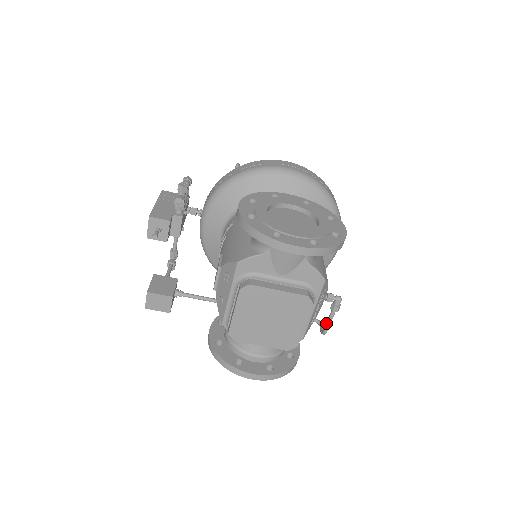
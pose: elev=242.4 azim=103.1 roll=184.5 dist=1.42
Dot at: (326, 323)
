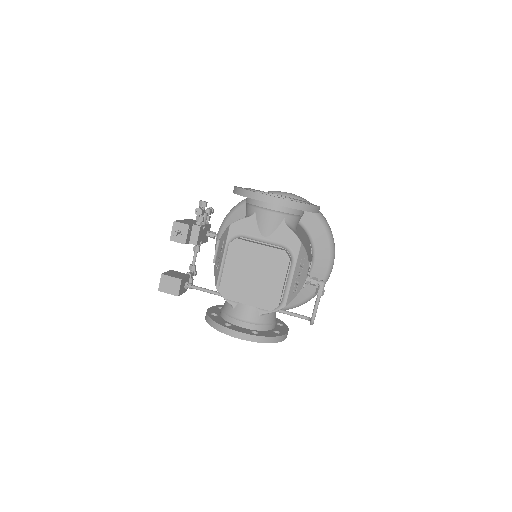
Dot at: (313, 310)
